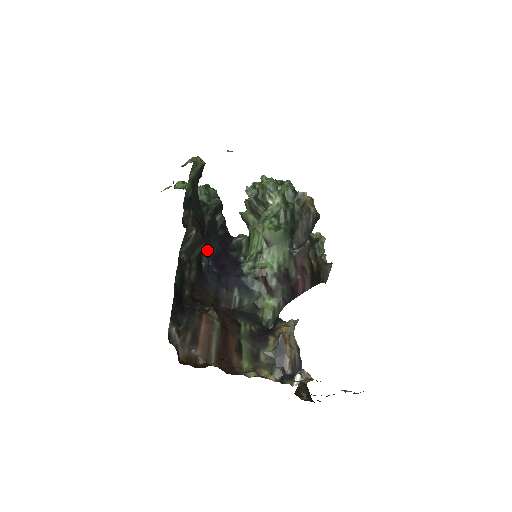
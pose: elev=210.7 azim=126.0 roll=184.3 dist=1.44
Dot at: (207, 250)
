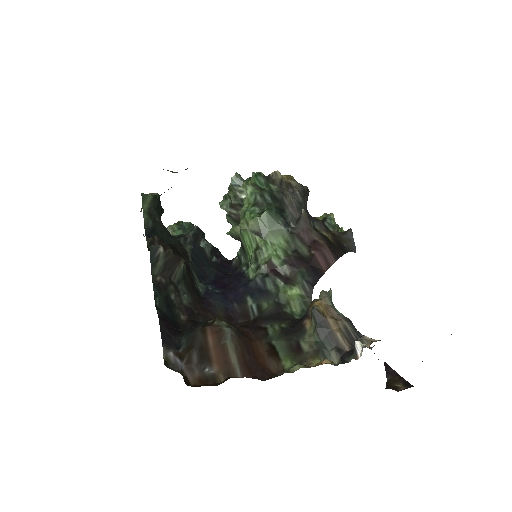
Dot at: (202, 278)
